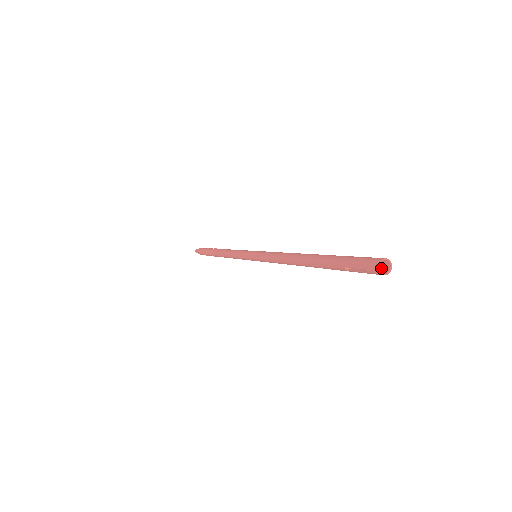
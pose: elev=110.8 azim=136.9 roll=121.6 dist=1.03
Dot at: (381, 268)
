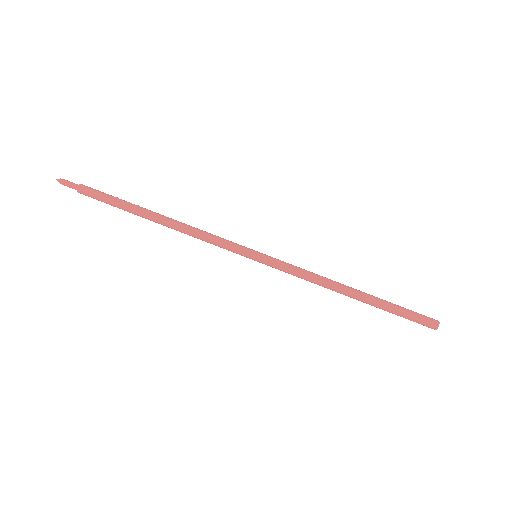
Dot at: (429, 321)
